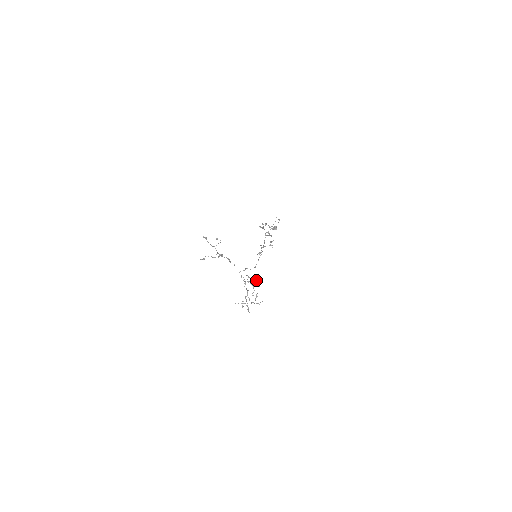
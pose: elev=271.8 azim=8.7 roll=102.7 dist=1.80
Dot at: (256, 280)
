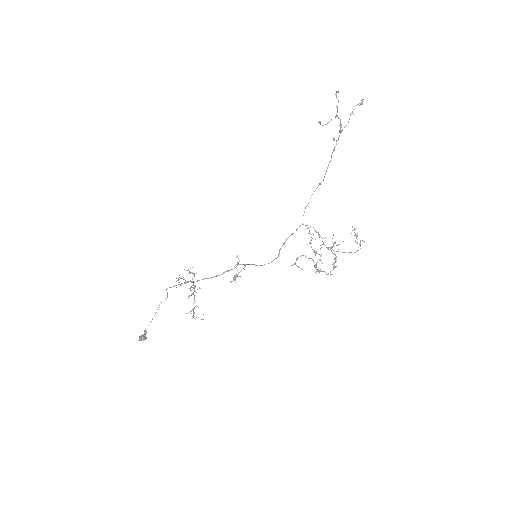
Dot at: (301, 255)
